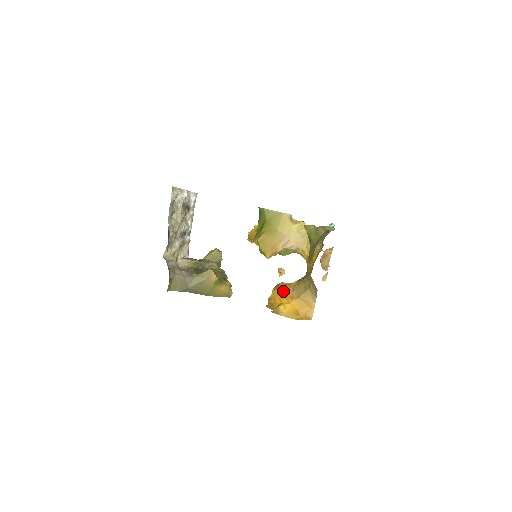
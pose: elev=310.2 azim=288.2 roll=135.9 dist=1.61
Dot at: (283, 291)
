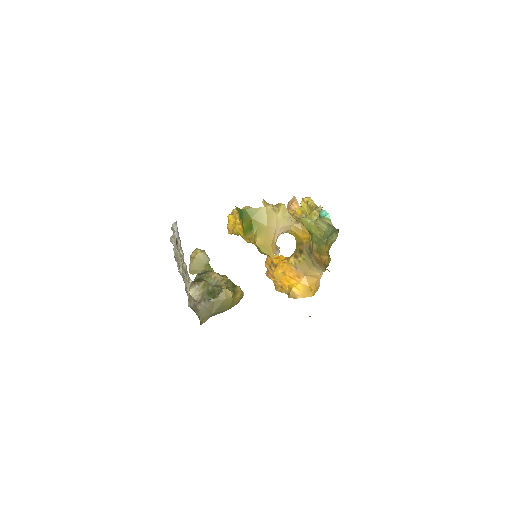
Dot at: (286, 272)
